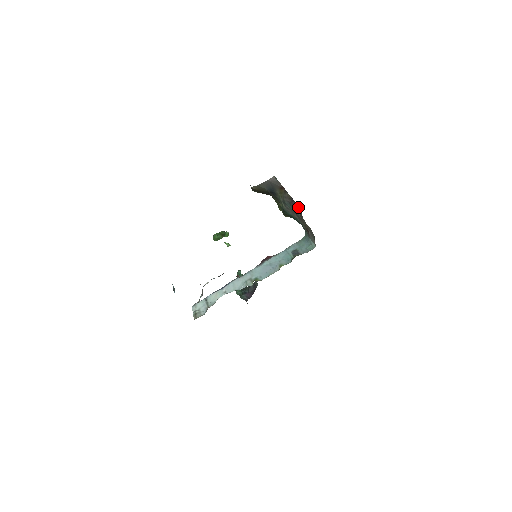
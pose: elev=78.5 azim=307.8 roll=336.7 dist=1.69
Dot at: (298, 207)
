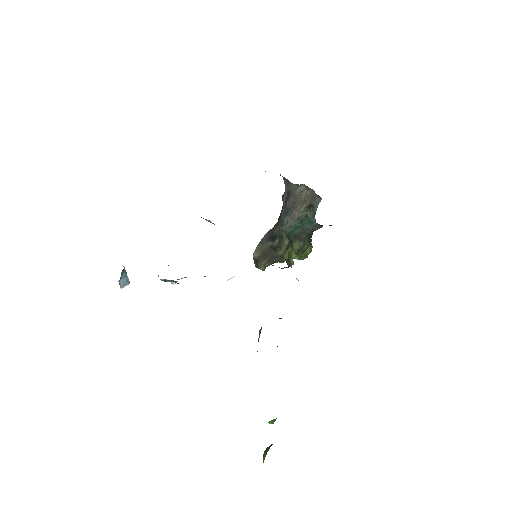
Dot at: (286, 190)
